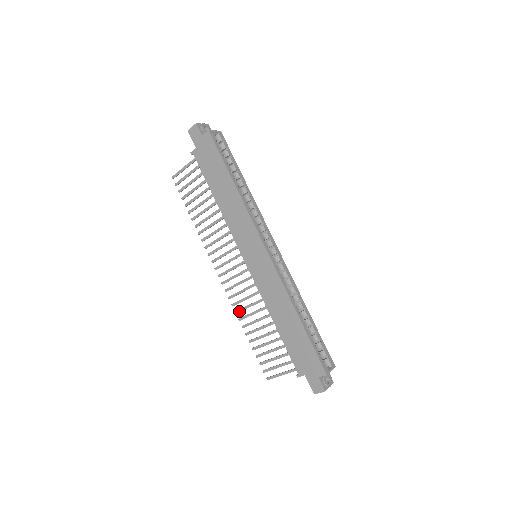
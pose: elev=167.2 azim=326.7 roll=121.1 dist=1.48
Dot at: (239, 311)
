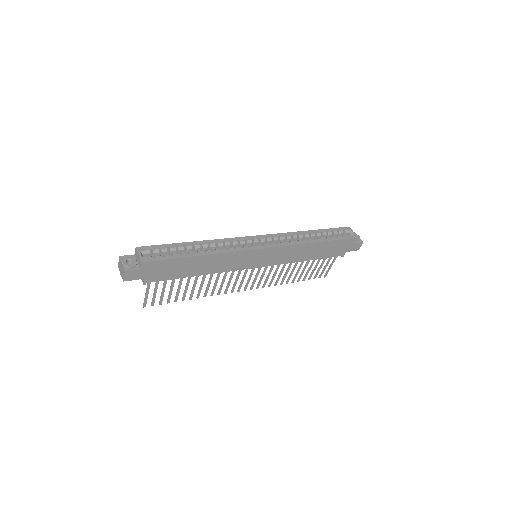
Dot at: occluded
